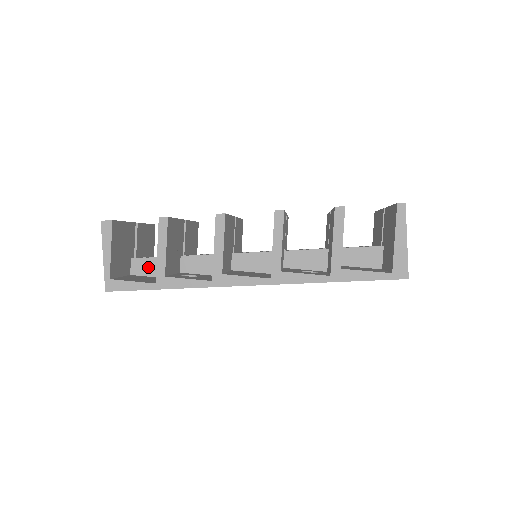
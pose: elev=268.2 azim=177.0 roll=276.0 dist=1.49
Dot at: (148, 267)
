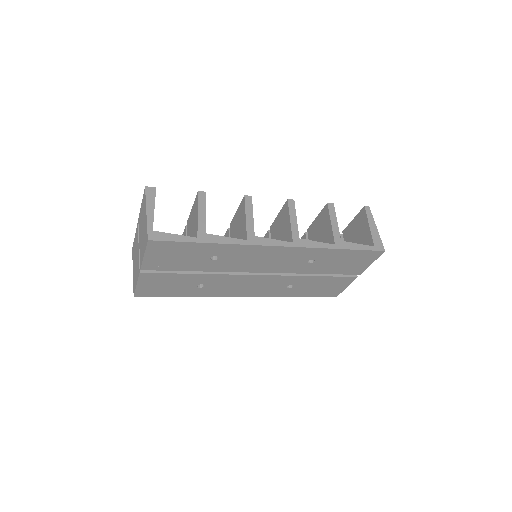
Dot at: occluded
